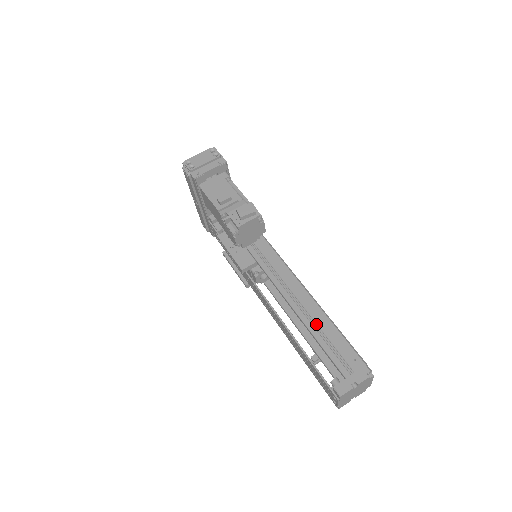
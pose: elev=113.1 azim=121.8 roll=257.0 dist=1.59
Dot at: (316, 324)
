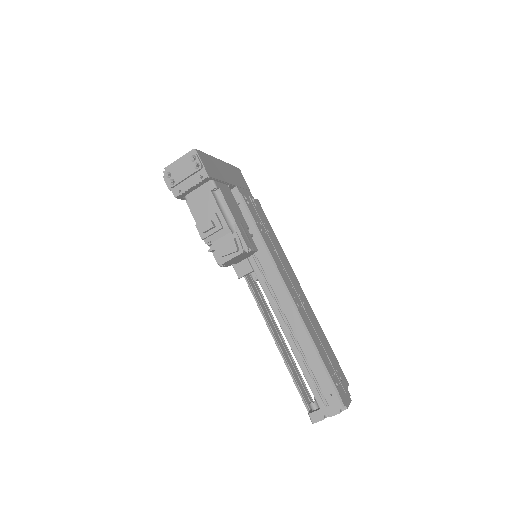
Dot at: (302, 352)
